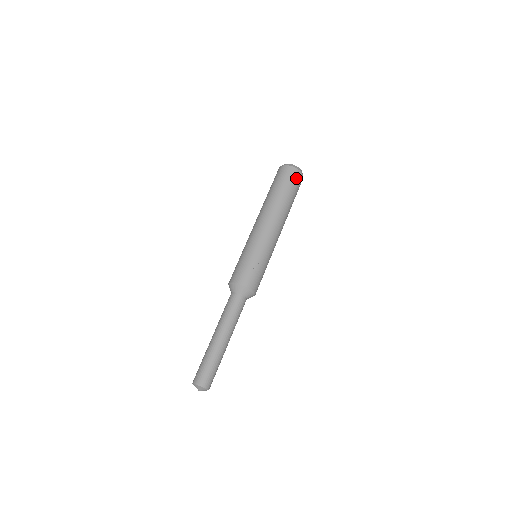
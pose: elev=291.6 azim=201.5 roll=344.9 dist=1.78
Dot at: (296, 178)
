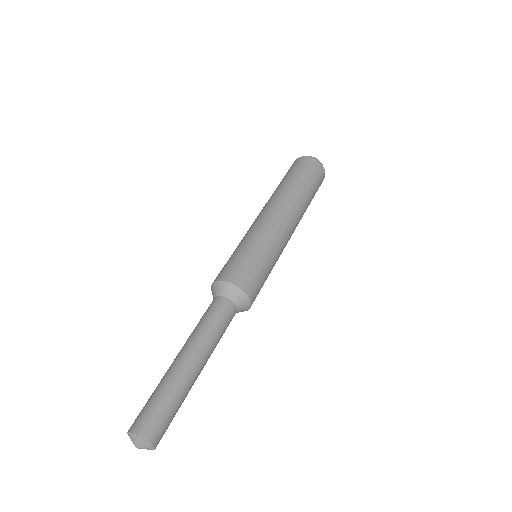
Dot at: (305, 164)
